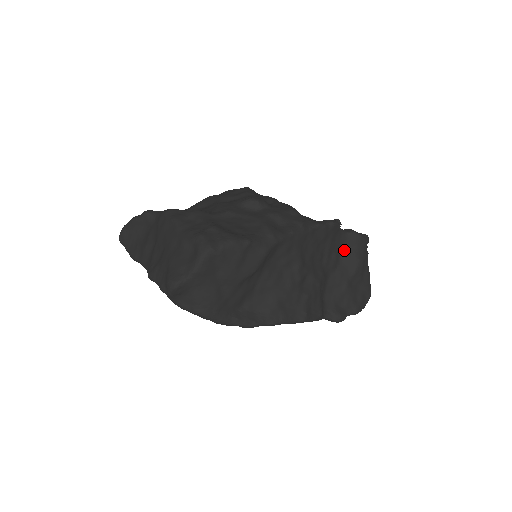
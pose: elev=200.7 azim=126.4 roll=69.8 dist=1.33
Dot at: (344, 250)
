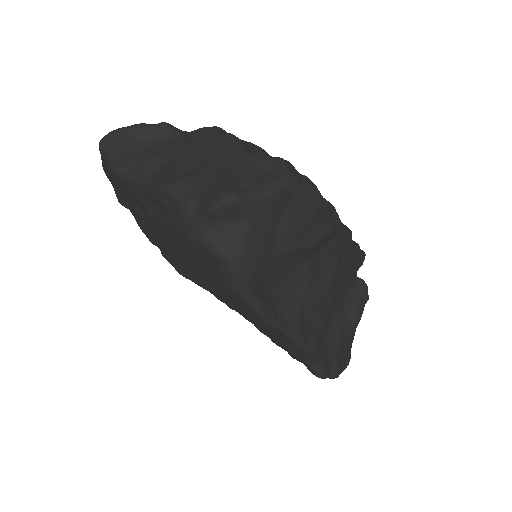
Dot at: (348, 296)
